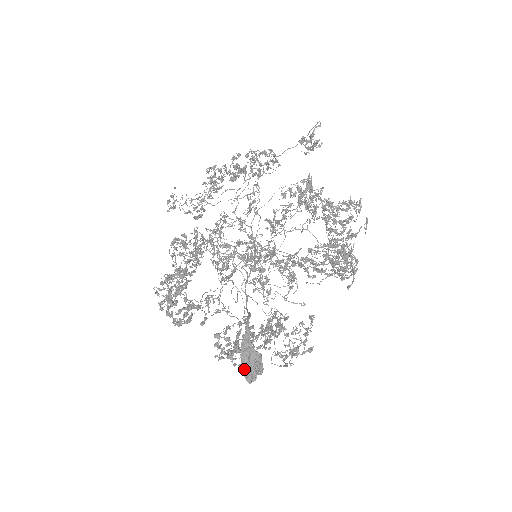
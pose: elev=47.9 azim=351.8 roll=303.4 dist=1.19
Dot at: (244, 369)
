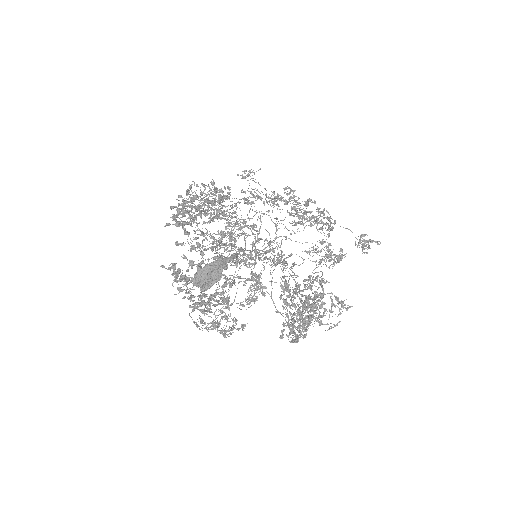
Dot at: (203, 270)
